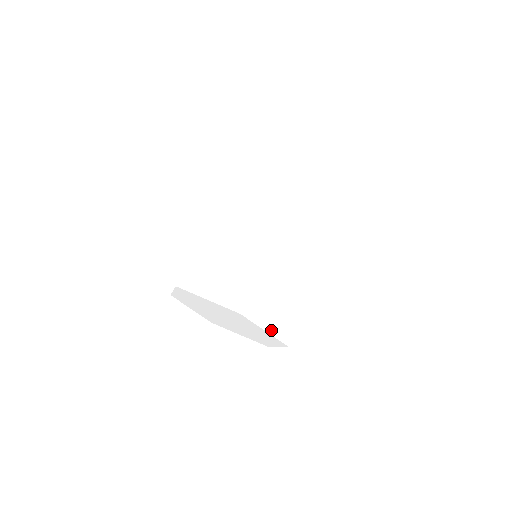
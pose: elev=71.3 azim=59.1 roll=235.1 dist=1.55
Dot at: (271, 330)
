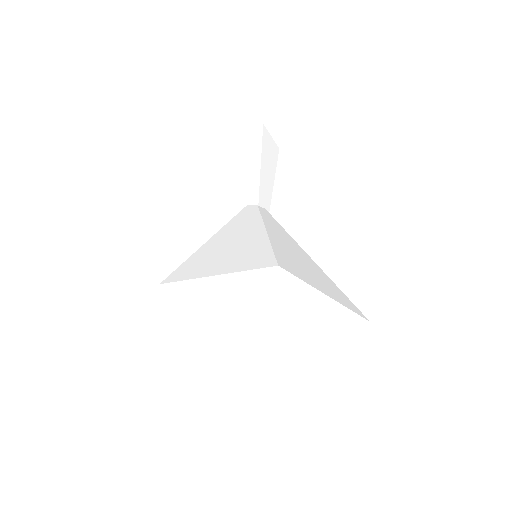
Dot at: (332, 297)
